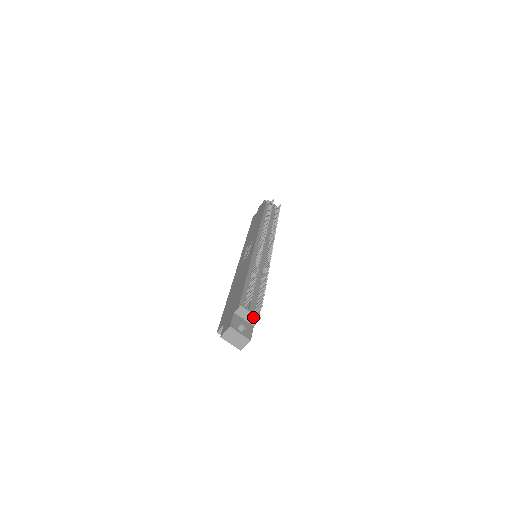
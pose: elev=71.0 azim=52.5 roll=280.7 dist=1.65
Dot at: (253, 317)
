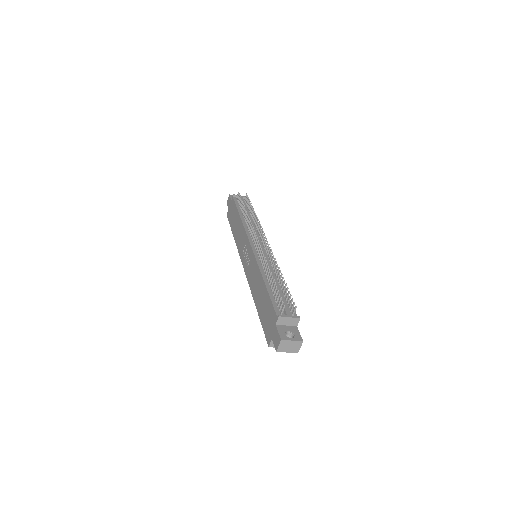
Dot at: (293, 320)
